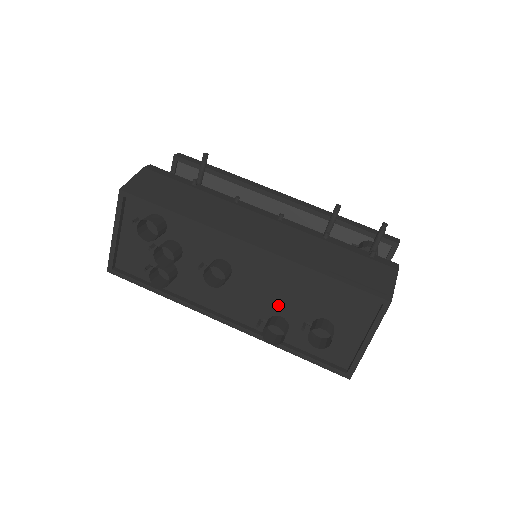
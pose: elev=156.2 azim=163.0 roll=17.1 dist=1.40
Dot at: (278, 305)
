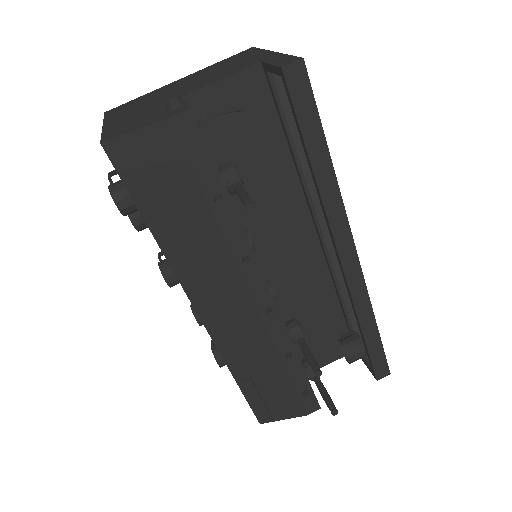
Dot at: occluded
